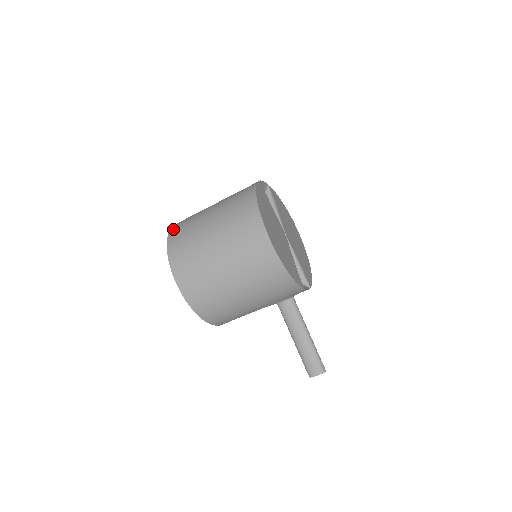
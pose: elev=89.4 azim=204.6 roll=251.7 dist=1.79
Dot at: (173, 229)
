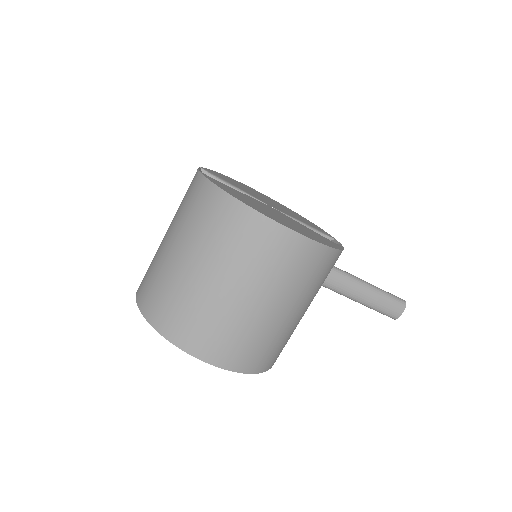
Dot at: (148, 312)
